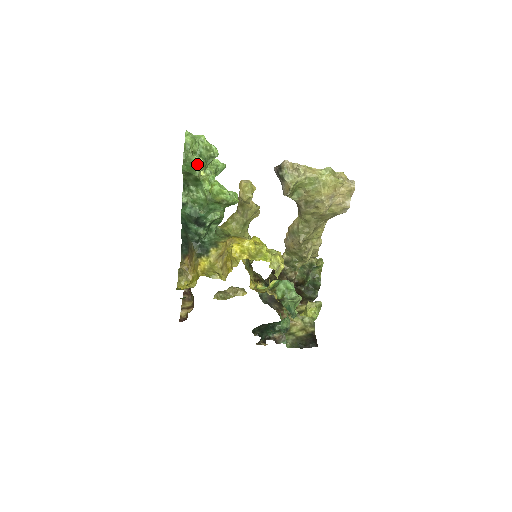
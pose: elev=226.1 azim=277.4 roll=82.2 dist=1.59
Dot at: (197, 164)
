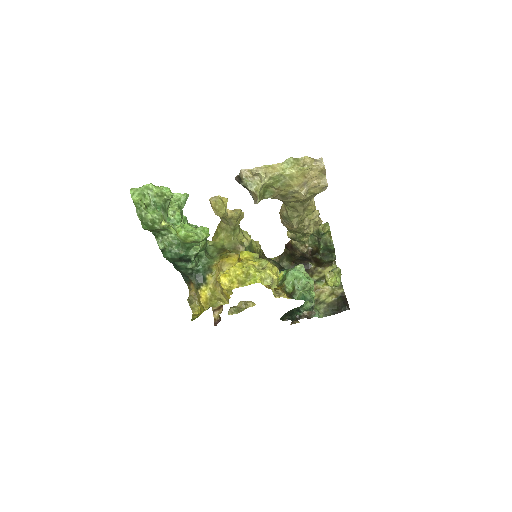
Dot at: (153, 221)
